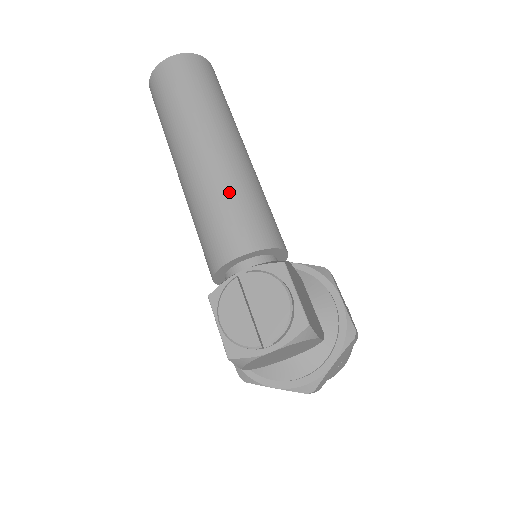
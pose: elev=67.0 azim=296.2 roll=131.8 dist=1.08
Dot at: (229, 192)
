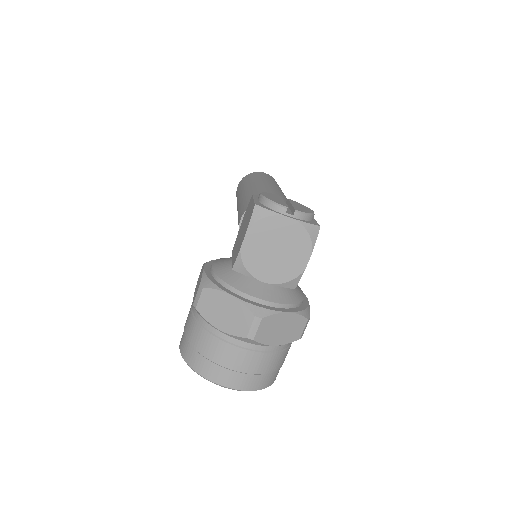
Dot at: (284, 196)
